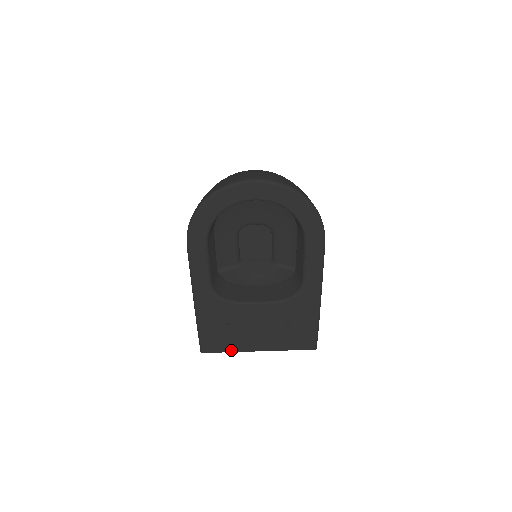
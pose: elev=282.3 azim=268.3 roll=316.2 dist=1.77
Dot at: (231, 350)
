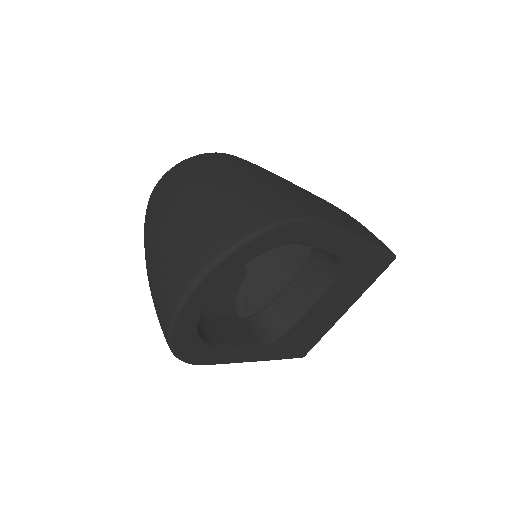
Dot at: (324, 334)
